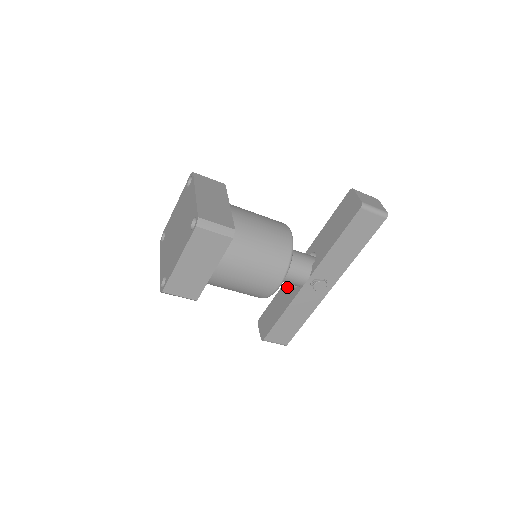
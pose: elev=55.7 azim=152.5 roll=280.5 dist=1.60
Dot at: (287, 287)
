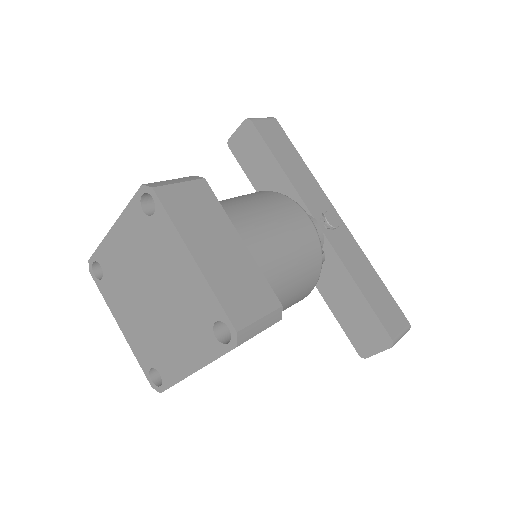
Dot at: (321, 275)
